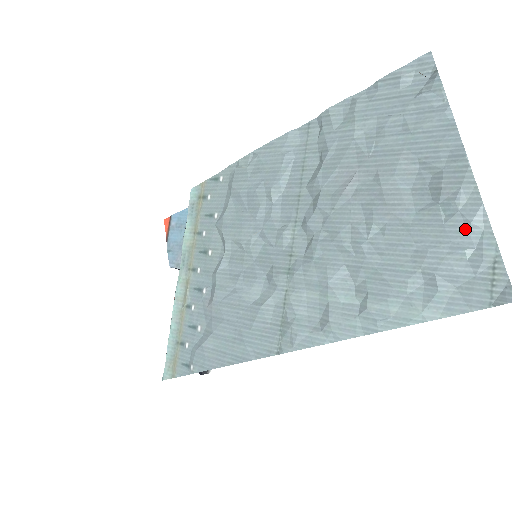
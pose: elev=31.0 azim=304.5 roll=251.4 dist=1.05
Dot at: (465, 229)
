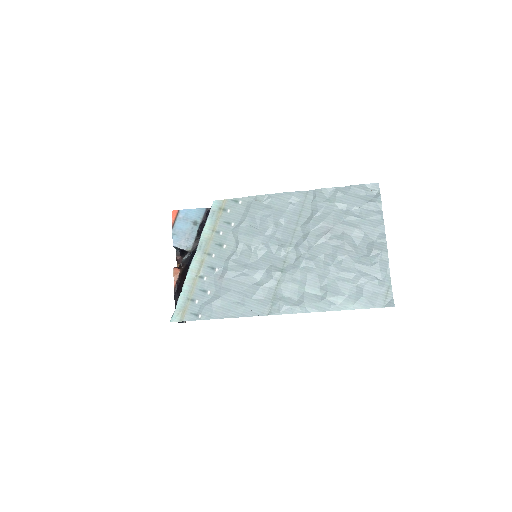
Dot at: (379, 271)
